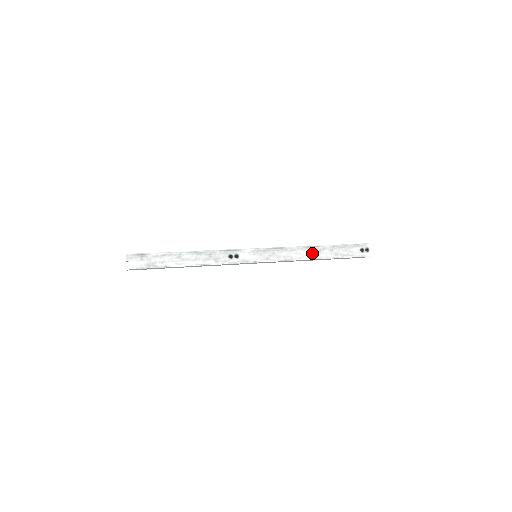
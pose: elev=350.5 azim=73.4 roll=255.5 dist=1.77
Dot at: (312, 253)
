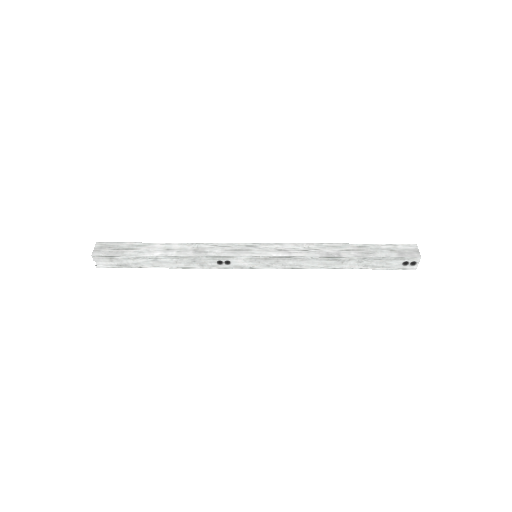
Dot at: (331, 263)
